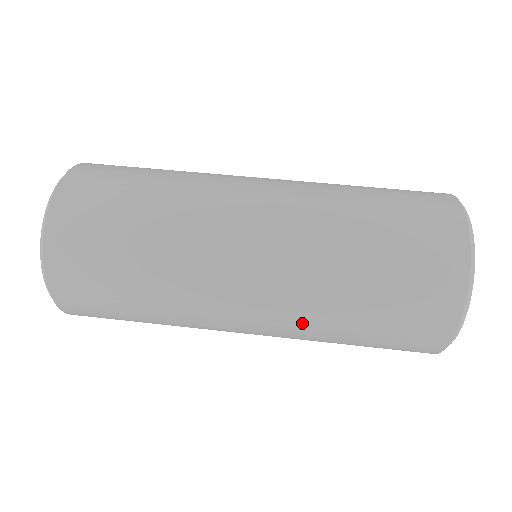
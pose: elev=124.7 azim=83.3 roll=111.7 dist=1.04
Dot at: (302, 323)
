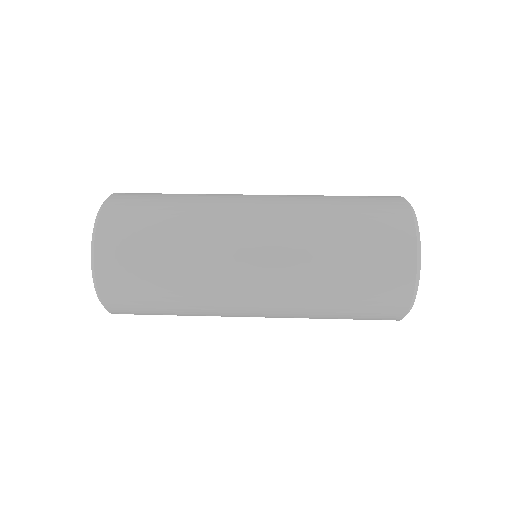
Dot at: (298, 223)
